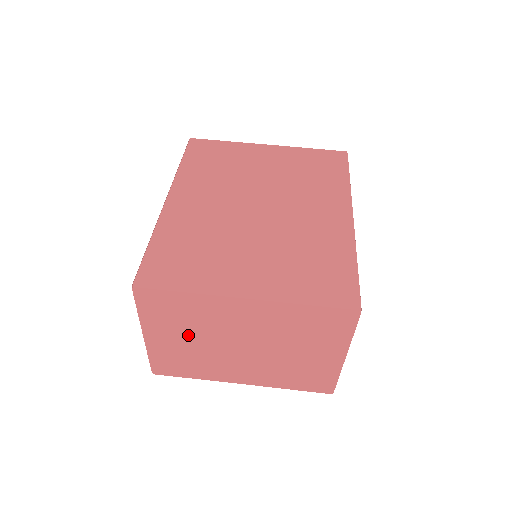
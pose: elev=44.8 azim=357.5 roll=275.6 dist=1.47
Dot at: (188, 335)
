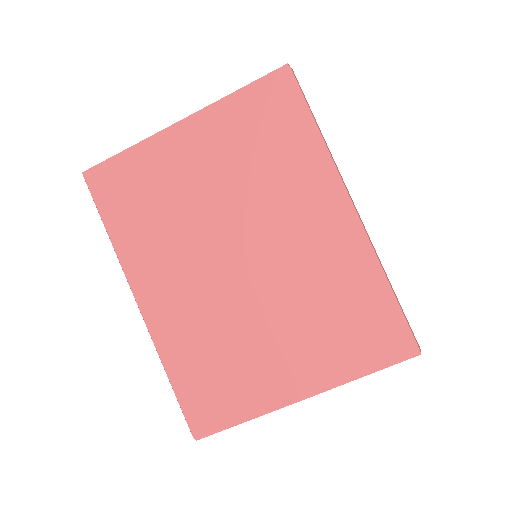
Dot at: occluded
